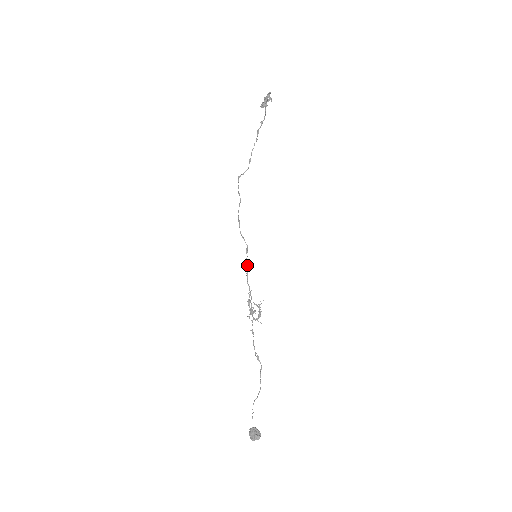
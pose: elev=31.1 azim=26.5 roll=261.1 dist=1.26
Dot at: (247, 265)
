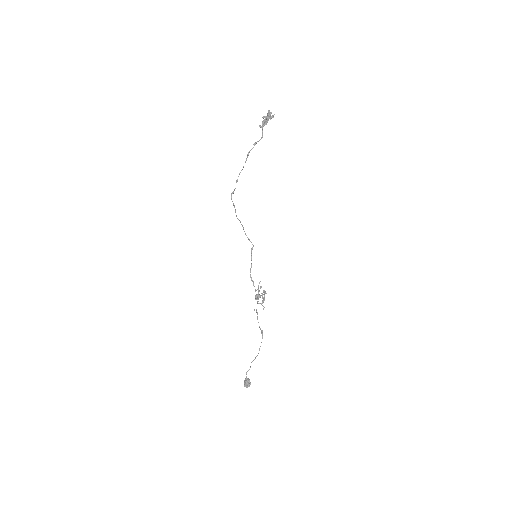
Dot at: occluded
